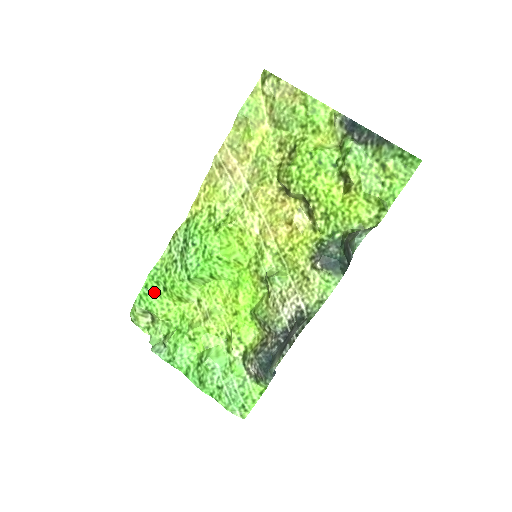
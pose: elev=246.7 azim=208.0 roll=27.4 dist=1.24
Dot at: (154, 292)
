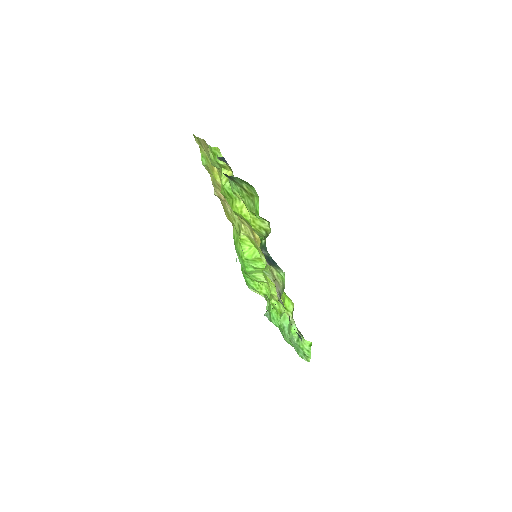
Dot at: (249, 279)
